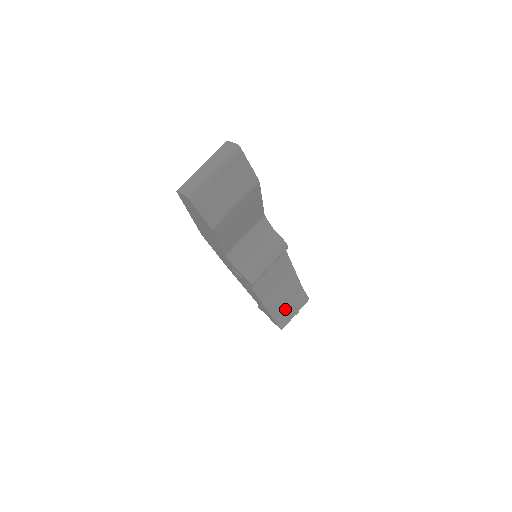
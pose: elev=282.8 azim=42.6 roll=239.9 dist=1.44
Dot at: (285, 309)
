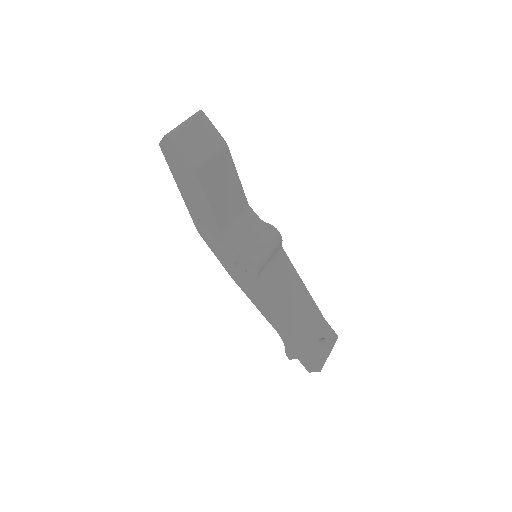
Dot at: (313, 341)
